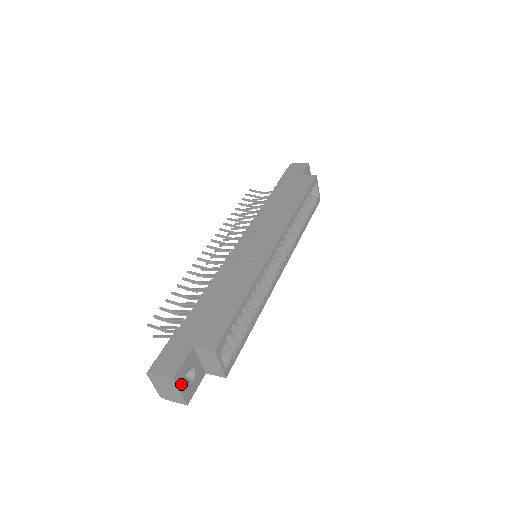
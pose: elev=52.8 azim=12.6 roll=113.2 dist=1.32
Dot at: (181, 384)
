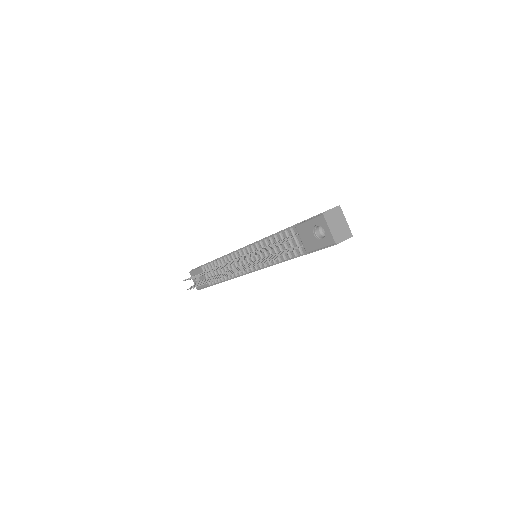
Dot at: (342, 218)
